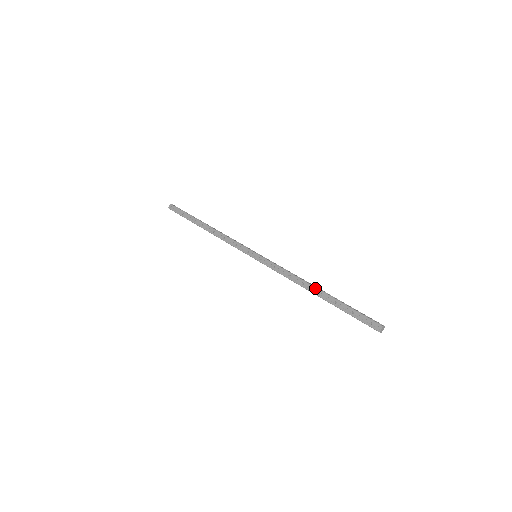
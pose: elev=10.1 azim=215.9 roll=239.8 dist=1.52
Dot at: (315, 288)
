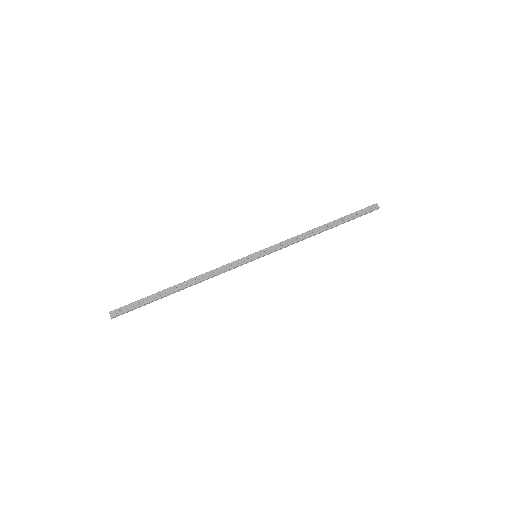
Dot at: (322, 226)
